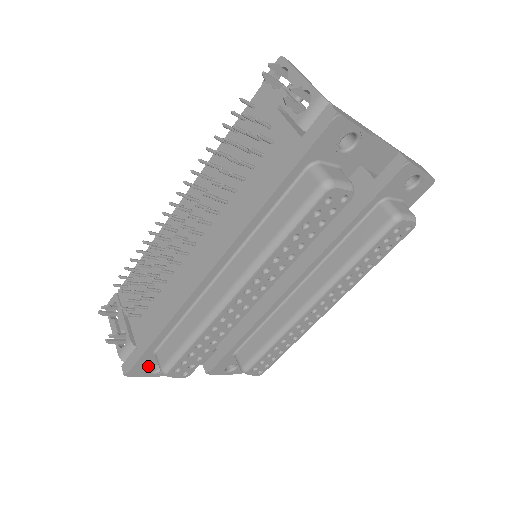
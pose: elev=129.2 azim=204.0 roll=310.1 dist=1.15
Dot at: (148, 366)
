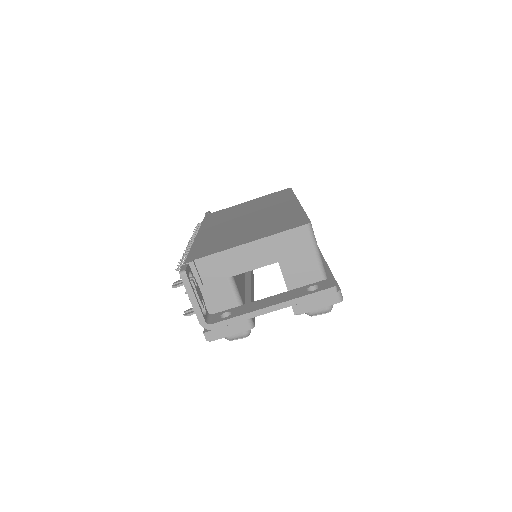
Dot at: occluded
